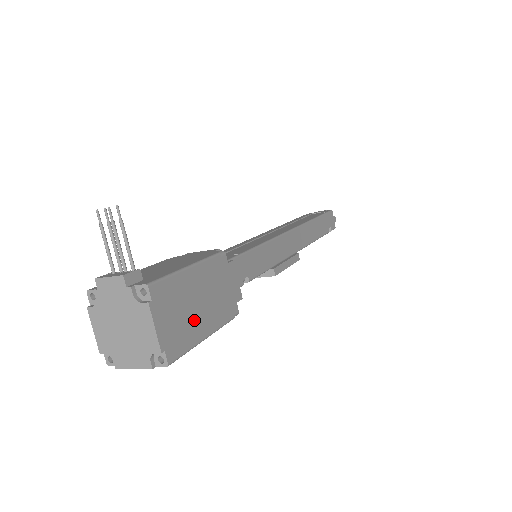
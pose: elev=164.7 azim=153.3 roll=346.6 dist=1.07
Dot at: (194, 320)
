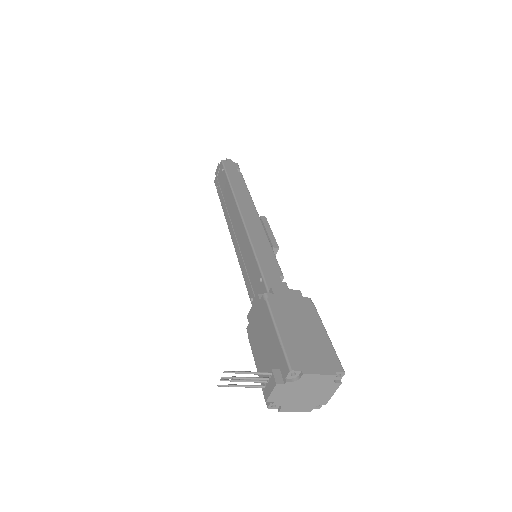
Dot at: (315, 340)
